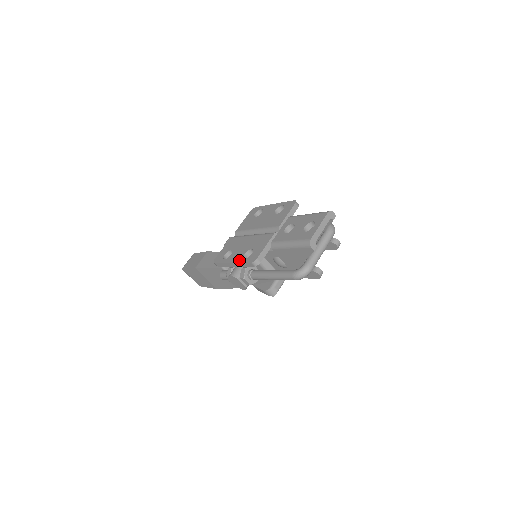
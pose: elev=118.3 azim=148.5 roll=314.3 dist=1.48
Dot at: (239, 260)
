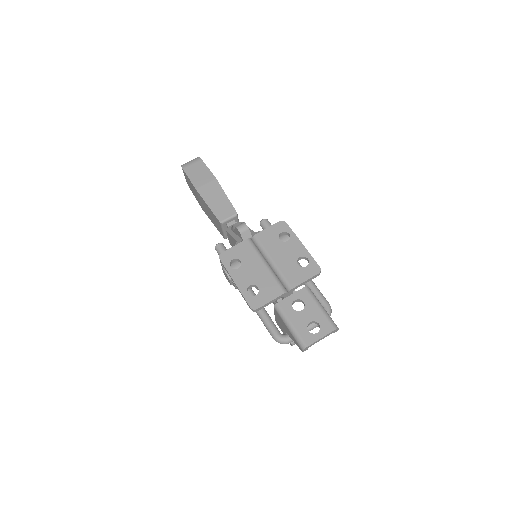
Dot at: (242, 289)
